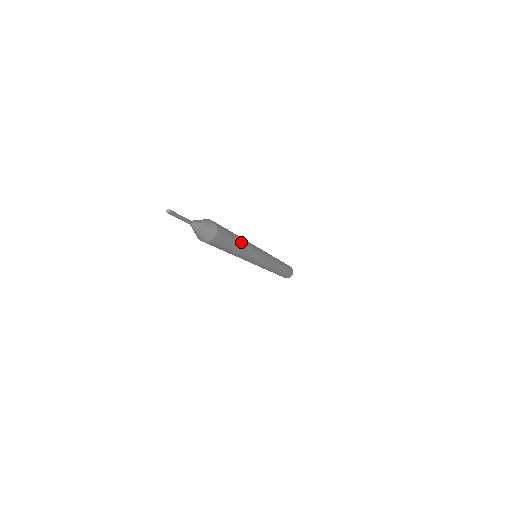
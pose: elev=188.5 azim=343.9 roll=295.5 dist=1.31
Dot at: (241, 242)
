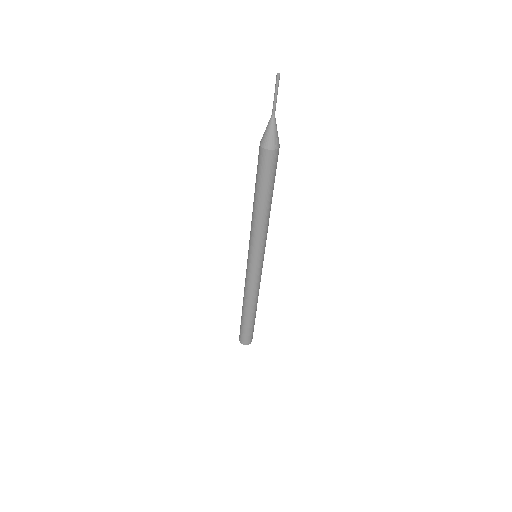
Dot at: occluded
